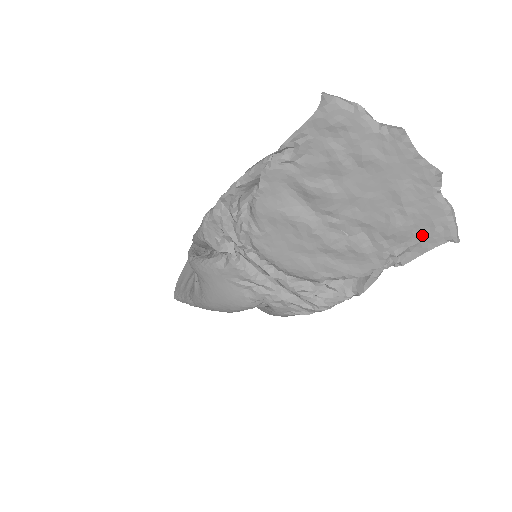
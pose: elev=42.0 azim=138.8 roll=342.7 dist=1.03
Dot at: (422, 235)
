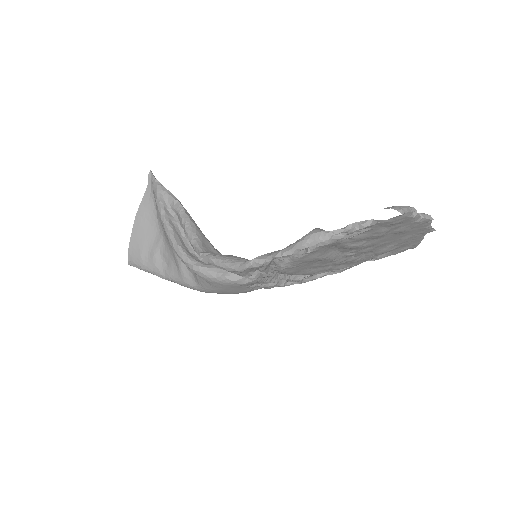
Dot at: (398, 250)
